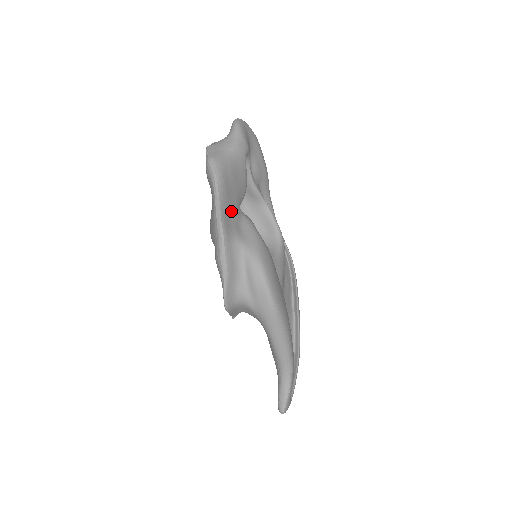
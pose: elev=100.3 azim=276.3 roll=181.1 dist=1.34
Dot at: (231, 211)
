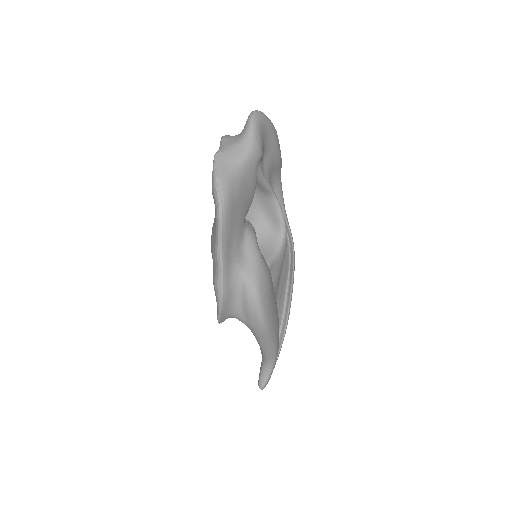
Dot at: (234, 235)
